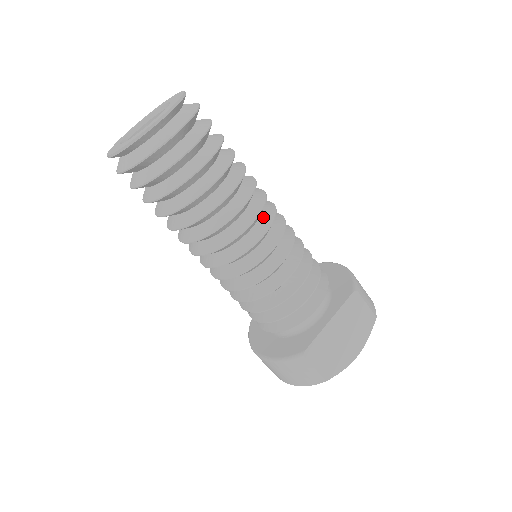
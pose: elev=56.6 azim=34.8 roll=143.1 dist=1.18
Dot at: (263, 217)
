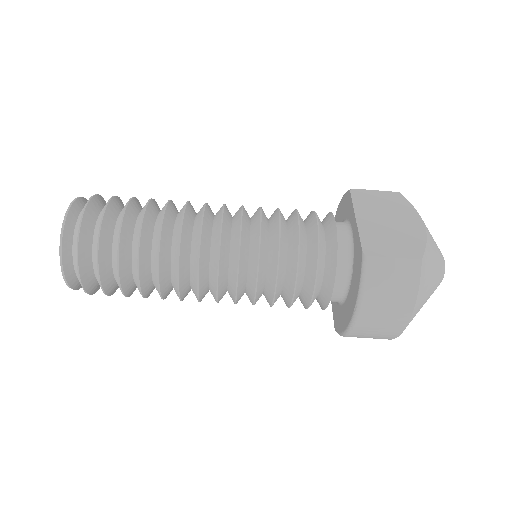
Dot at: (216, 213)
